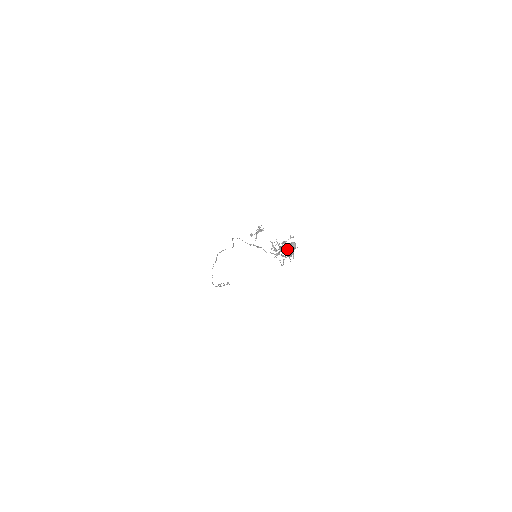
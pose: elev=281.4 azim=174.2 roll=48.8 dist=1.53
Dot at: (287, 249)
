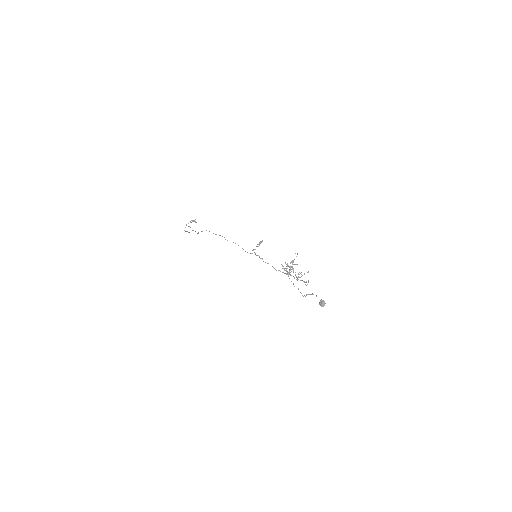
Dot at: occluded
